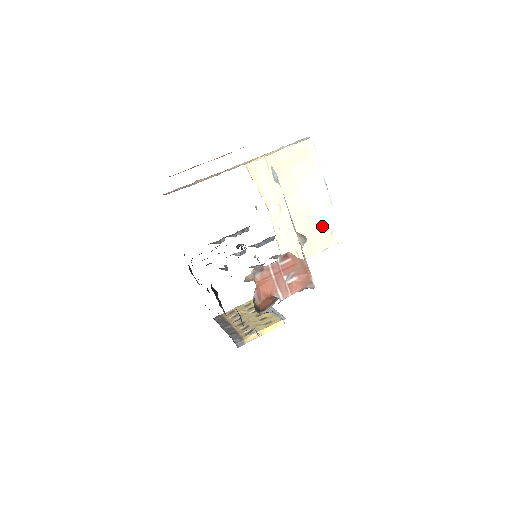
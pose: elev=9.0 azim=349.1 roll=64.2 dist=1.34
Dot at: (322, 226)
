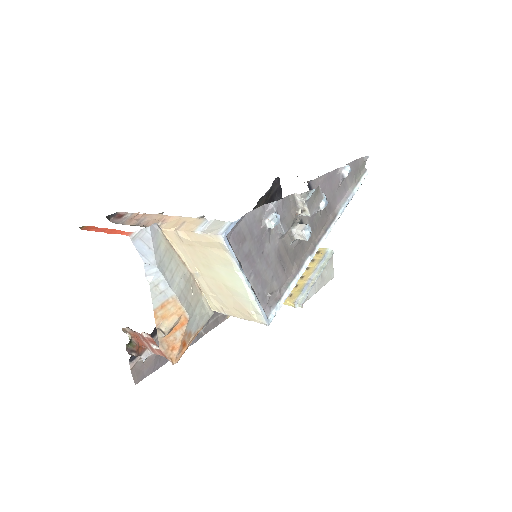
Dot at: (243, 305)
